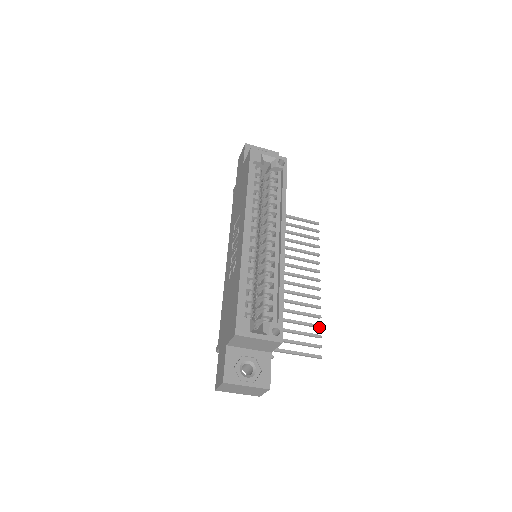
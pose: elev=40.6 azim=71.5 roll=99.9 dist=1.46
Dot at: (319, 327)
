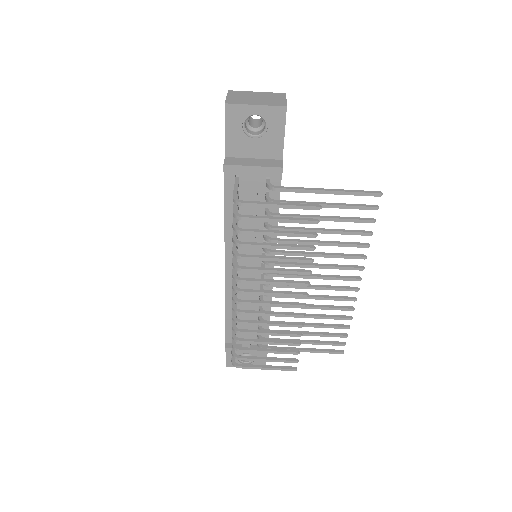
Dot at: (368, 232)
